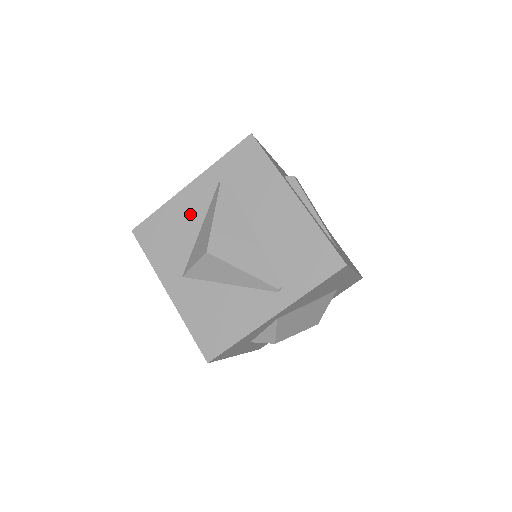
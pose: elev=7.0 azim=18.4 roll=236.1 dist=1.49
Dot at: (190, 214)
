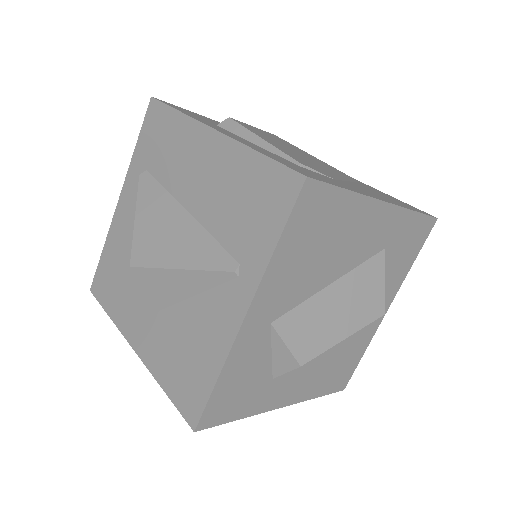
Dot at: (127, 235)
